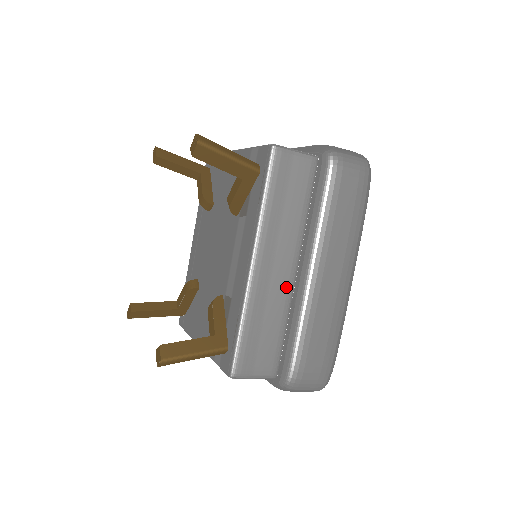
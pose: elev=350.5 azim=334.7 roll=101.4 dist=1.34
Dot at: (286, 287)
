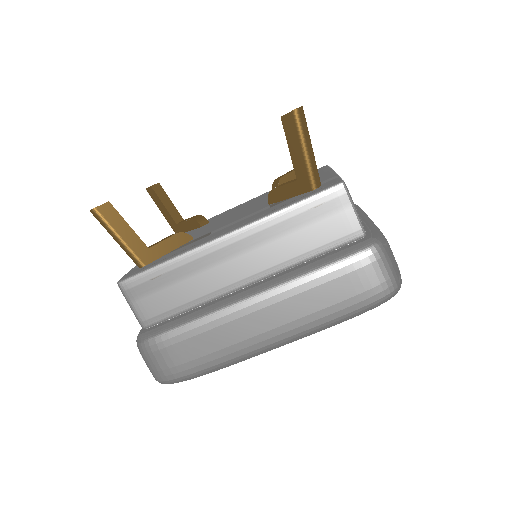
Dot at: (226, 284)
